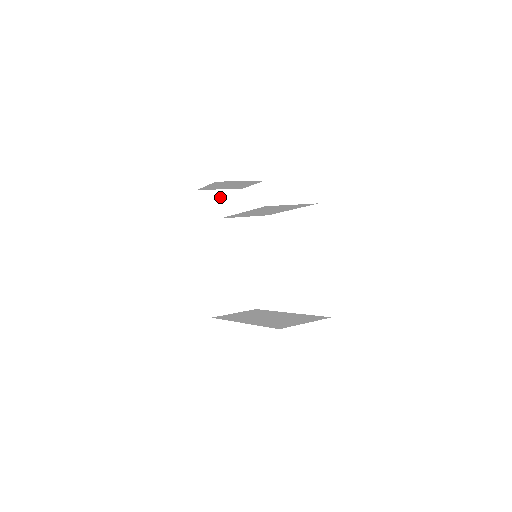
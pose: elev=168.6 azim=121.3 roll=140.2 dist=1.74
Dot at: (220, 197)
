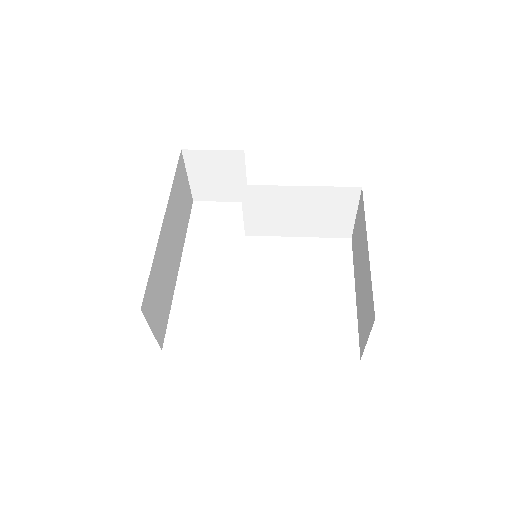
Dot at: (185, 183)
